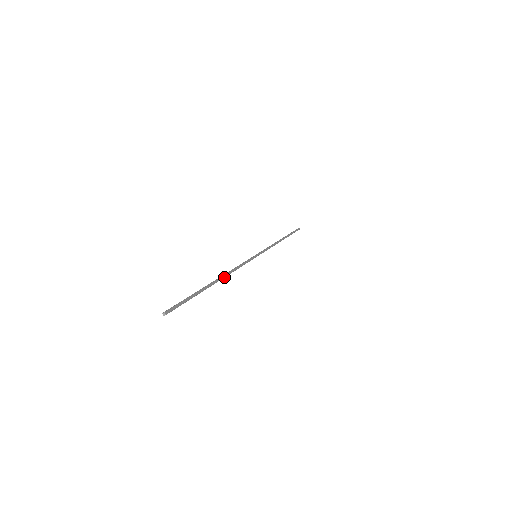
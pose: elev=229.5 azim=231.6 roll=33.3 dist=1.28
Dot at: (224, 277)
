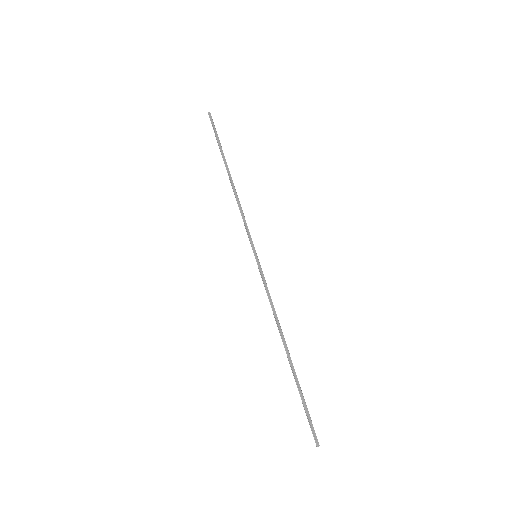
Dot at: (283, 337)
